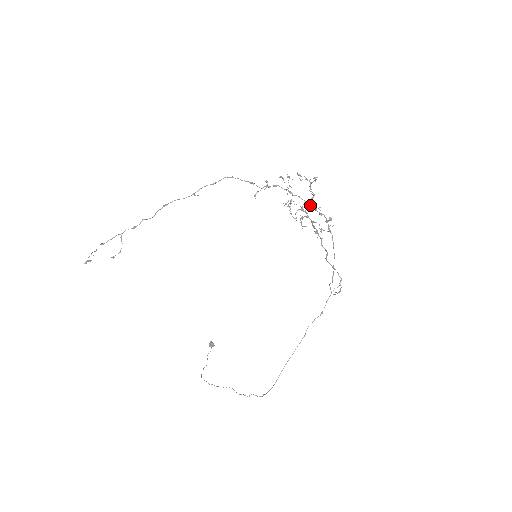
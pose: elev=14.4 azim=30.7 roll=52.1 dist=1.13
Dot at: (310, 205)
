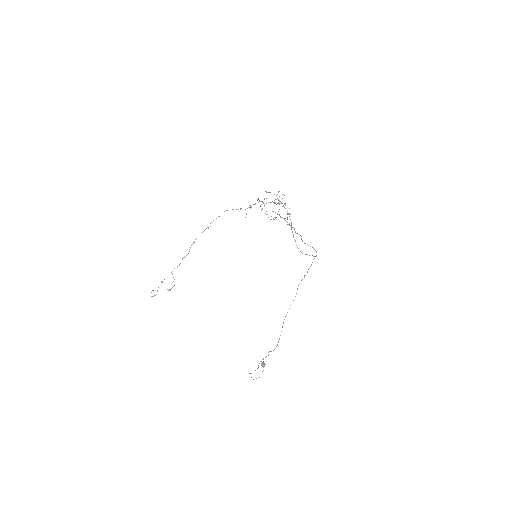
Dot at: (273, 202)
